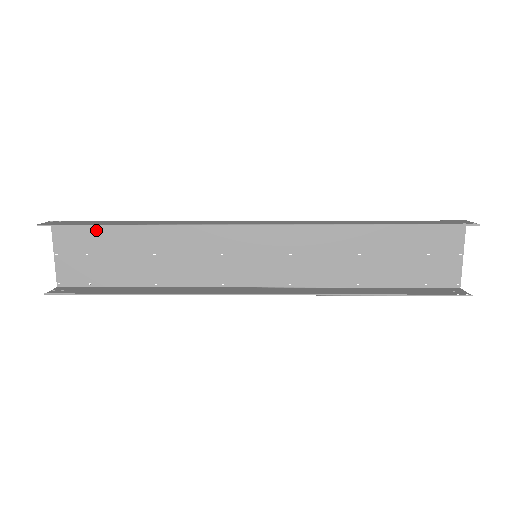
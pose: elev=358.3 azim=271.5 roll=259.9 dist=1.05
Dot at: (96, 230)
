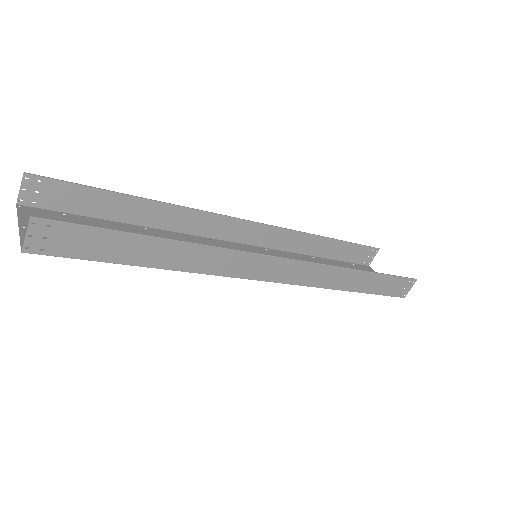
Dot at: (80, 220)
